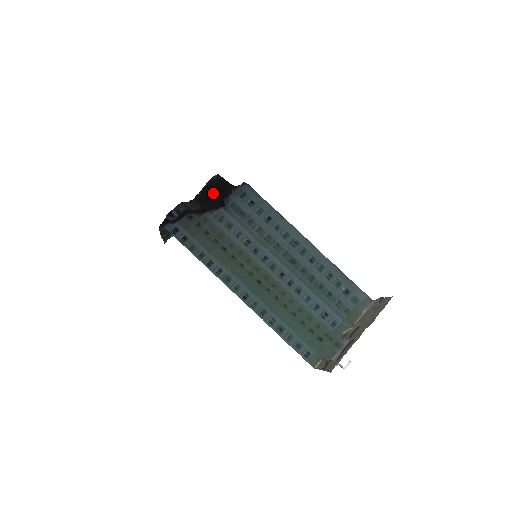
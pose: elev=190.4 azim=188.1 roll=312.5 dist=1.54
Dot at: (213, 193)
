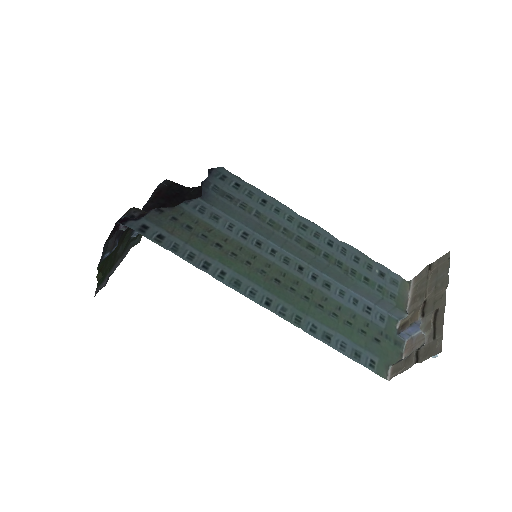
Dot at: (166, 201)
